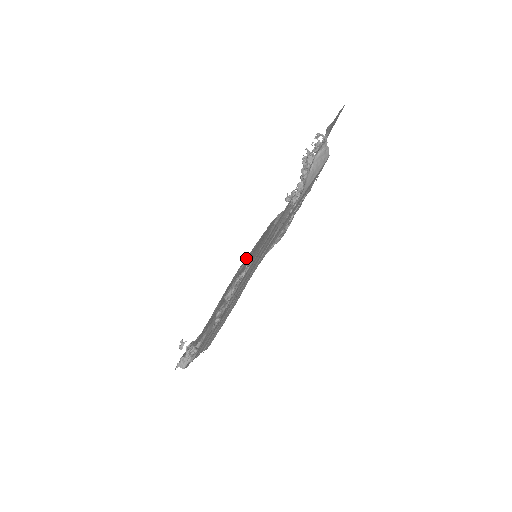
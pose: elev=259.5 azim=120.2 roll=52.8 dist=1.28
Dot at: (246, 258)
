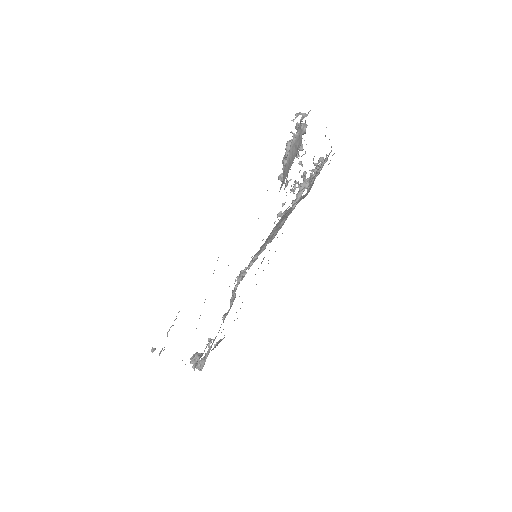
Dot at: occluded
